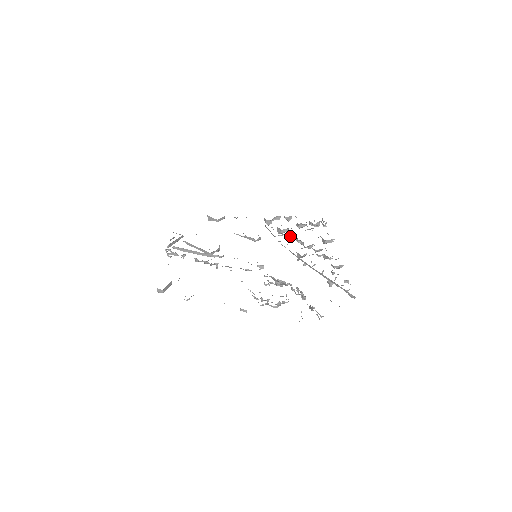
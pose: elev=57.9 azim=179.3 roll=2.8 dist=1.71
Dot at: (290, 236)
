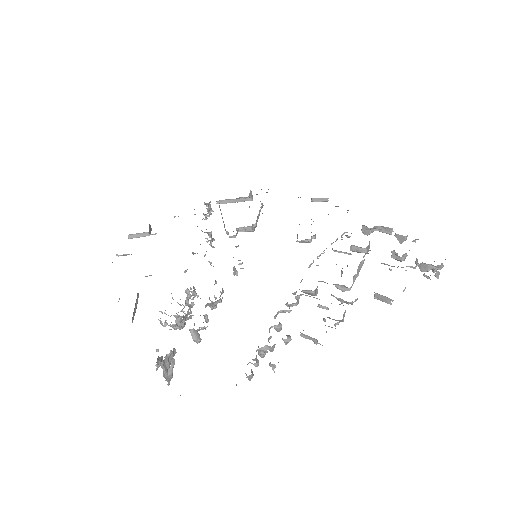
Dot at: occluded
